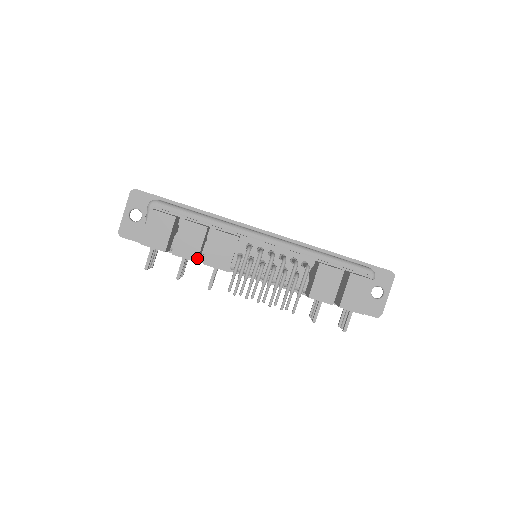
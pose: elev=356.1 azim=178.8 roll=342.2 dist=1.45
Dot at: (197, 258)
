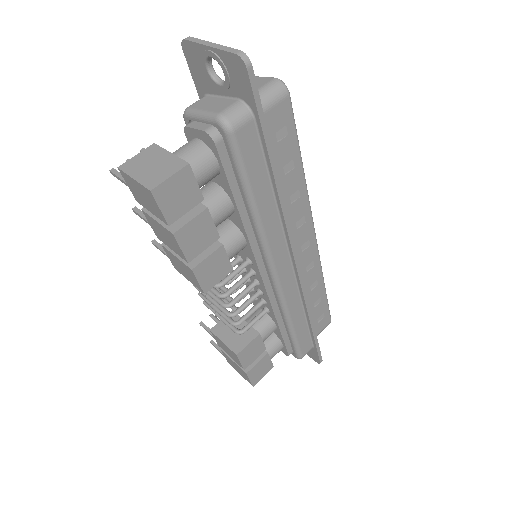
Dot at: (160, 239)
